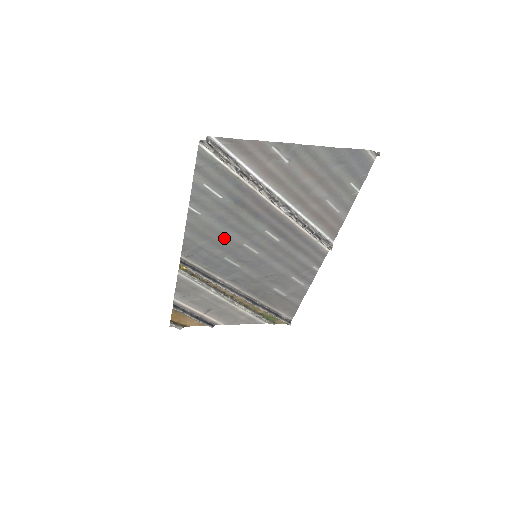
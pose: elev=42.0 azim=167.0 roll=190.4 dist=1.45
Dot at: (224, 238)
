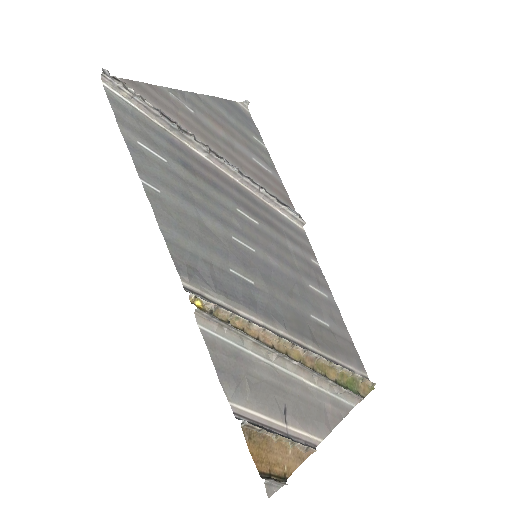
Dot at: (207, 231)
